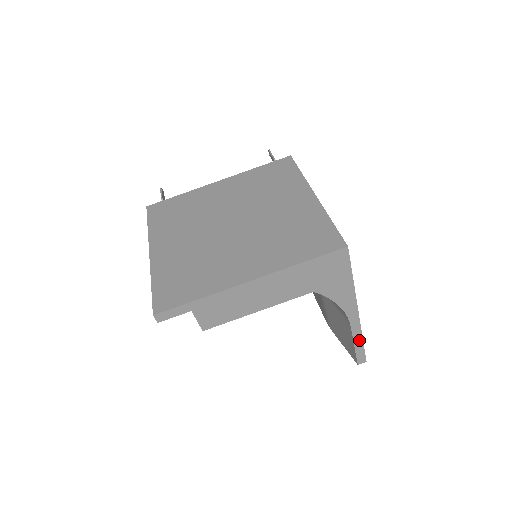
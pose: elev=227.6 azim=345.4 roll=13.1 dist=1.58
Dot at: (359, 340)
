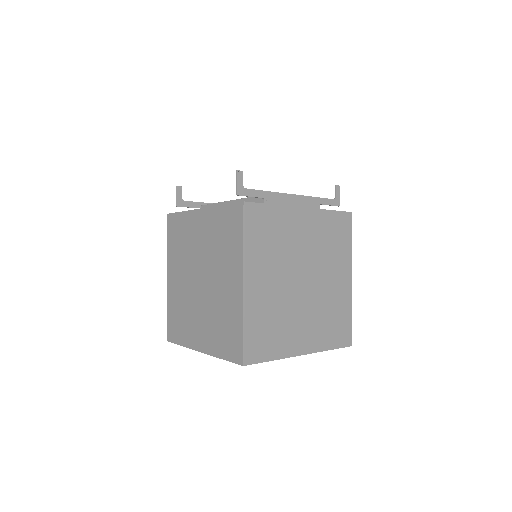
Dot at: (327, 349)
